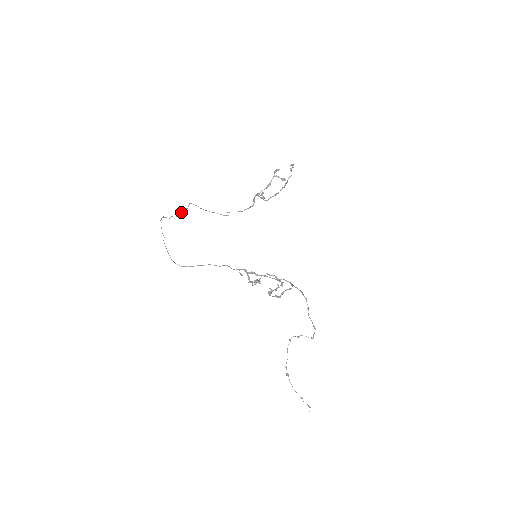
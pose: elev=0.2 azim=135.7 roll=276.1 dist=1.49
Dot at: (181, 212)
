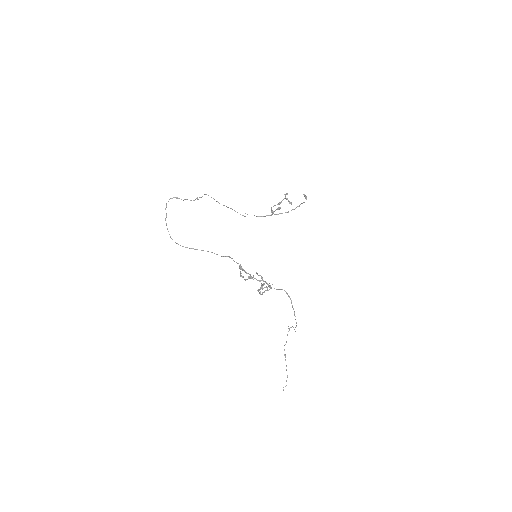
Dot at: occluded
